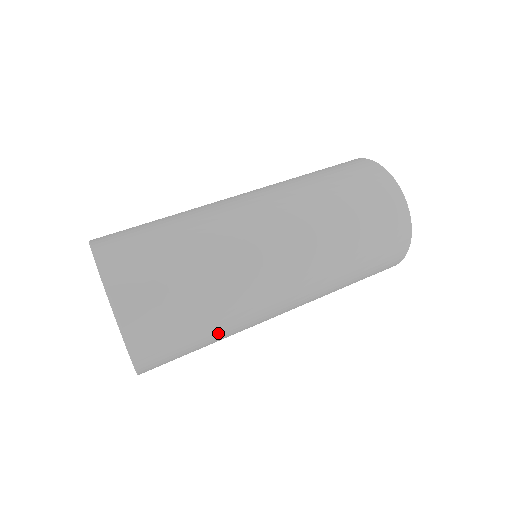
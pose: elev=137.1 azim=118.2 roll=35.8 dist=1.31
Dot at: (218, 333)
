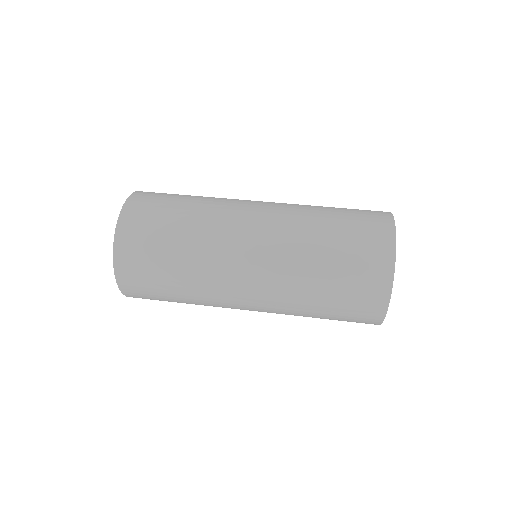
Dot at: (183, 292)
